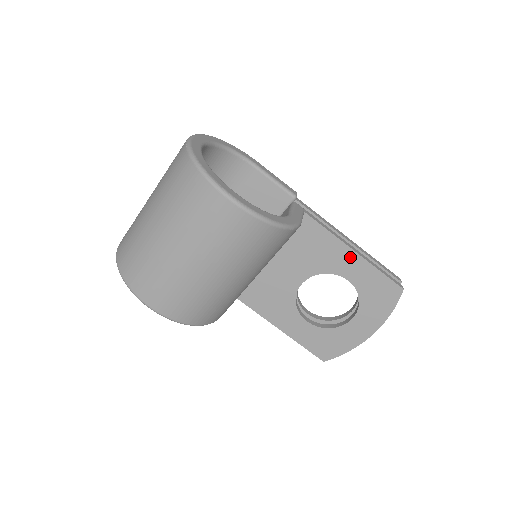
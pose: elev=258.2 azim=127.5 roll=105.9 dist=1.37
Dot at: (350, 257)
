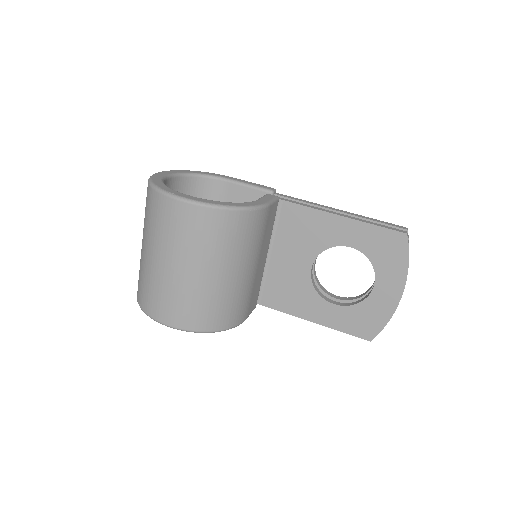
Dot at: (340, 224)
